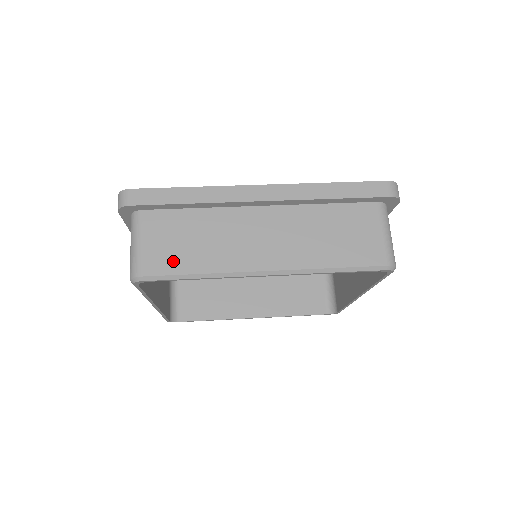
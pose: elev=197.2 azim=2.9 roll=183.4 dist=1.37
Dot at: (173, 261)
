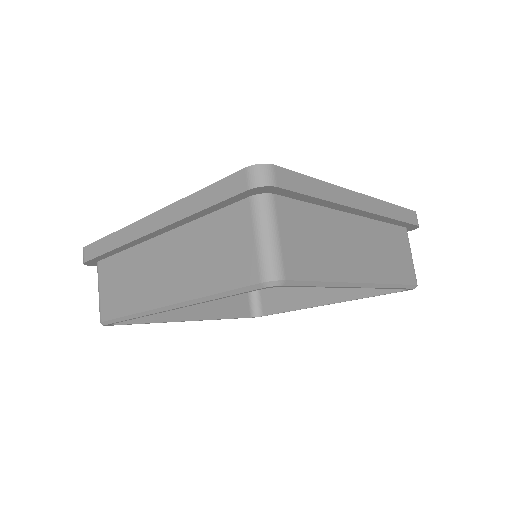
Dot at: (307, 264)
